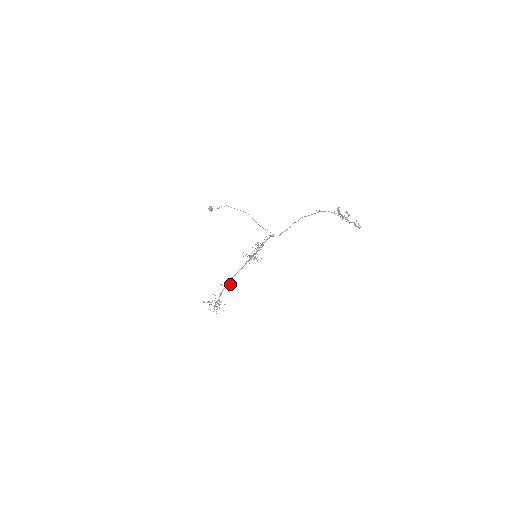
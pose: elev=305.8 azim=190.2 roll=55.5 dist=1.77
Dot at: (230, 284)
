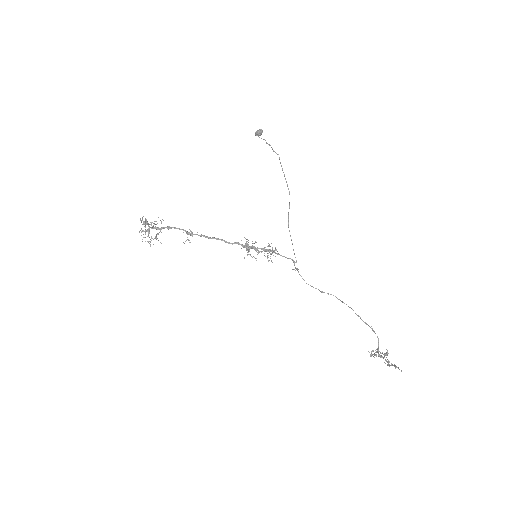
Dot at: occluded
